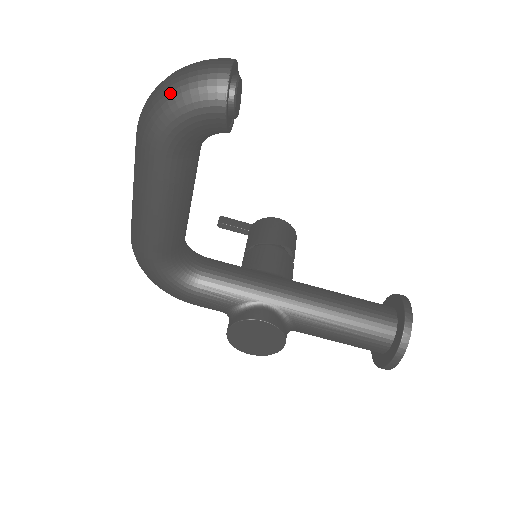
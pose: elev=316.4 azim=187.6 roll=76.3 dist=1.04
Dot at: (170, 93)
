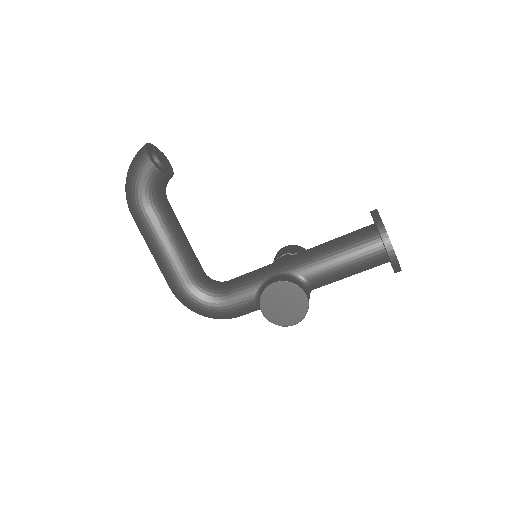
Dot at: (128, 177)
